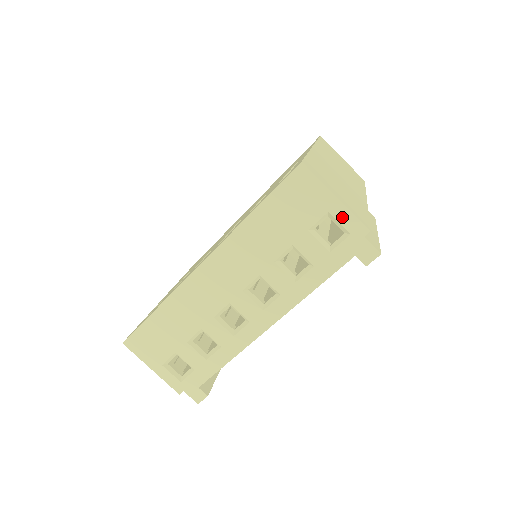
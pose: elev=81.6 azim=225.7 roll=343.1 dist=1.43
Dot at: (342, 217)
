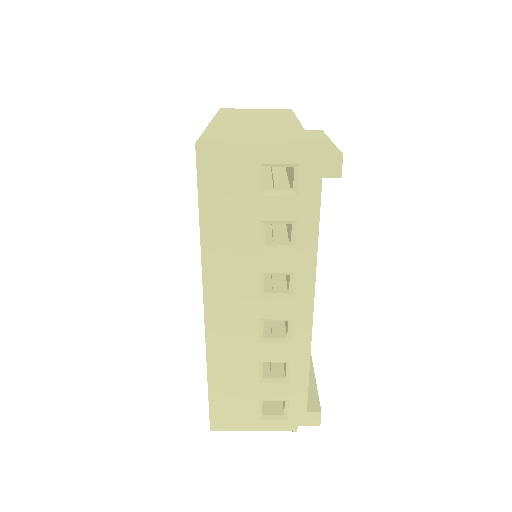
Dot at: (277, 156)
